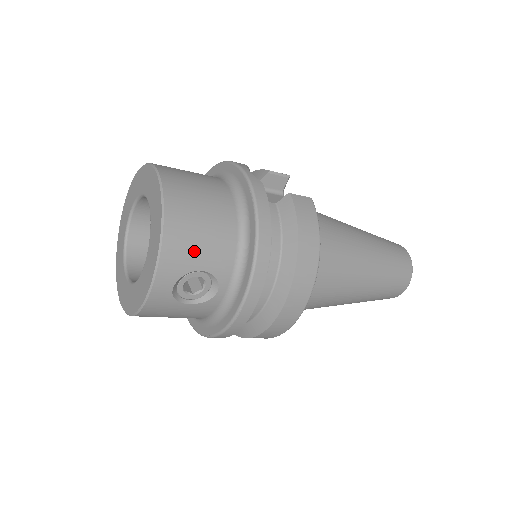
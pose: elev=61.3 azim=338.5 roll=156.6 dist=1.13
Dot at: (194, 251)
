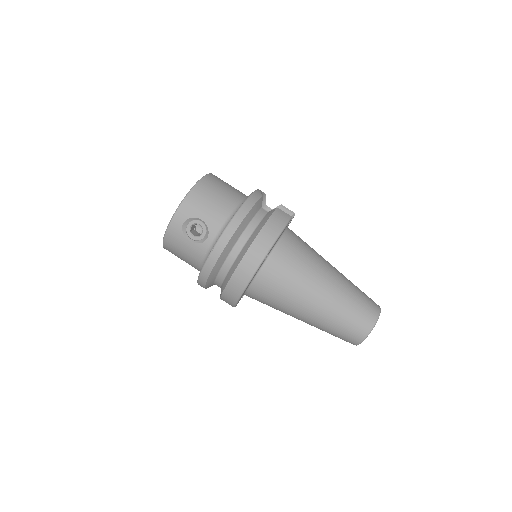
Dot at: (202, 207)
